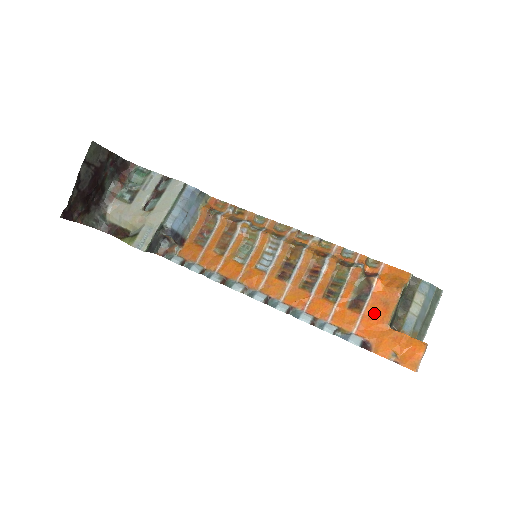
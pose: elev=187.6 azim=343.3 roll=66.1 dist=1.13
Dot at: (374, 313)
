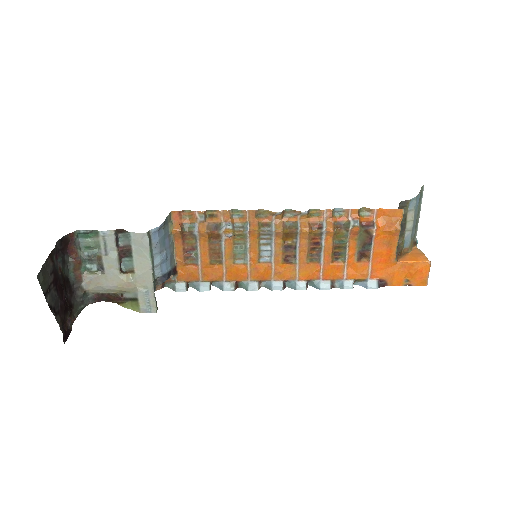
Dot at: (381, 256)
